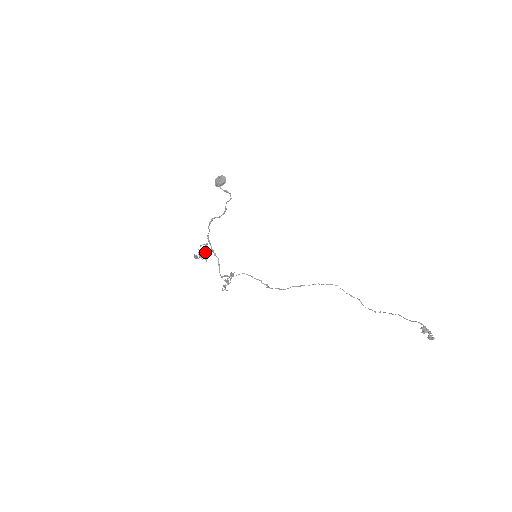
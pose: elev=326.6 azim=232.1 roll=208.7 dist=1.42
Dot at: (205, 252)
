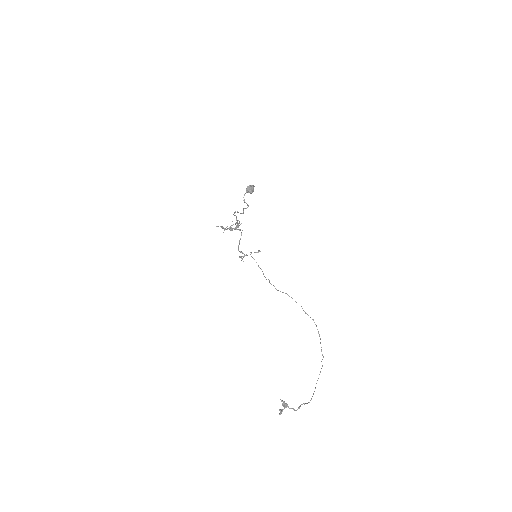
Dot at: (230, 228)
